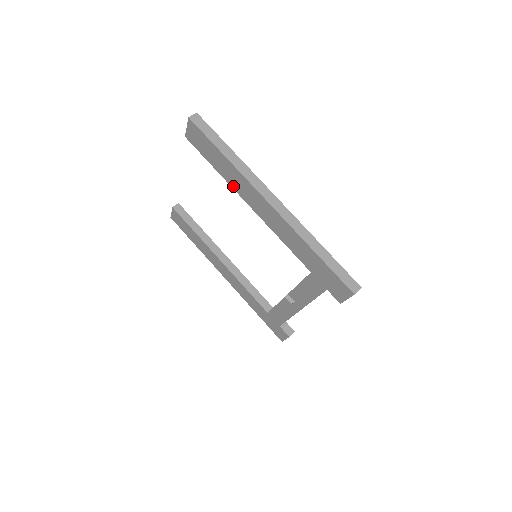
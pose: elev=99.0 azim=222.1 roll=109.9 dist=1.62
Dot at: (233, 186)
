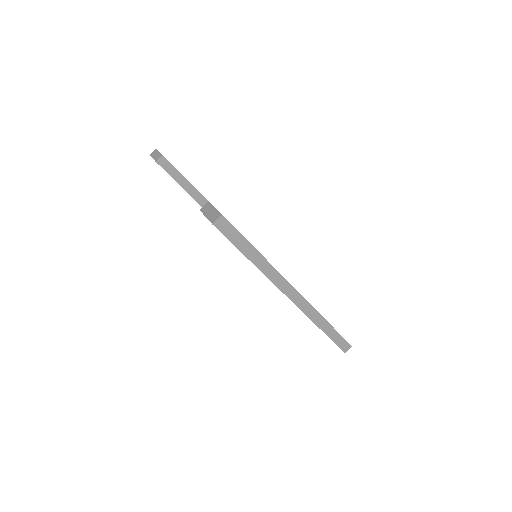
Dot at: occluded
